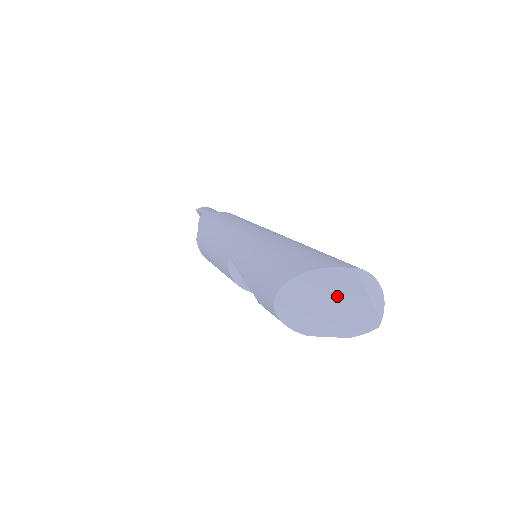
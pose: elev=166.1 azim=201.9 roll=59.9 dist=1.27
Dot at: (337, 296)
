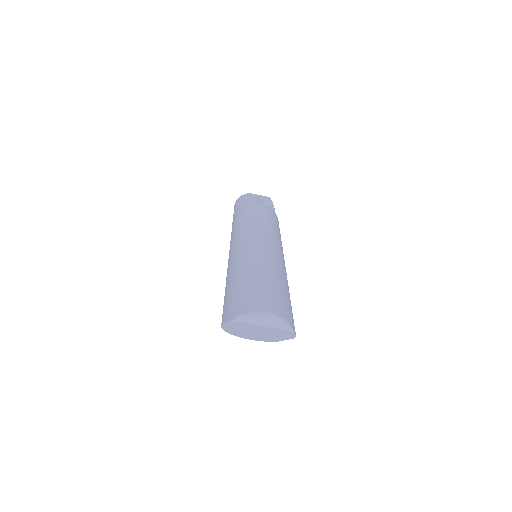
Dot at: (251, 329)
